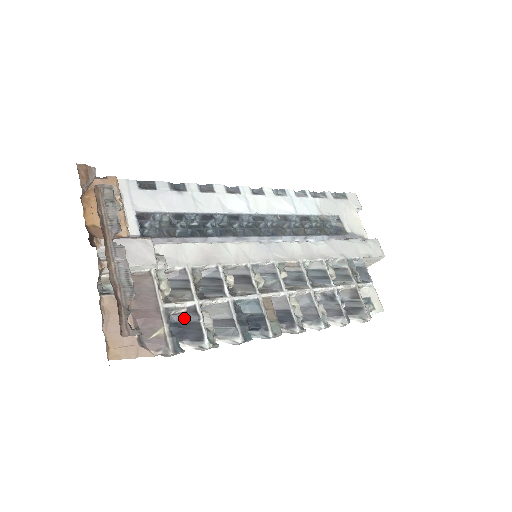
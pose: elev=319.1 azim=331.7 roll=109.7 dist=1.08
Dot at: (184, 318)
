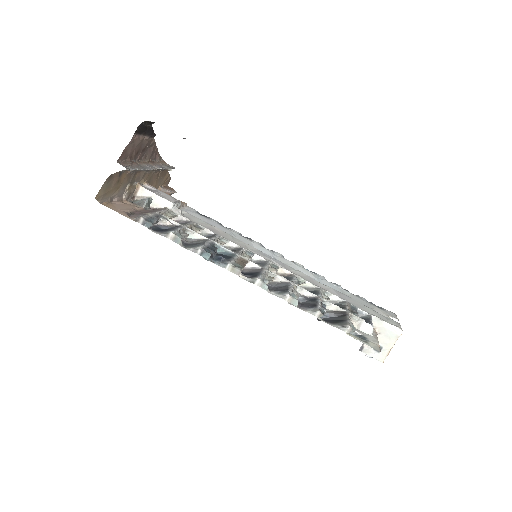
Dot at: (169, 228)
